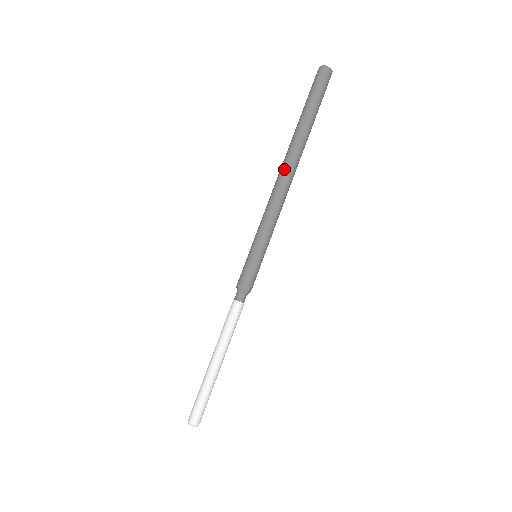
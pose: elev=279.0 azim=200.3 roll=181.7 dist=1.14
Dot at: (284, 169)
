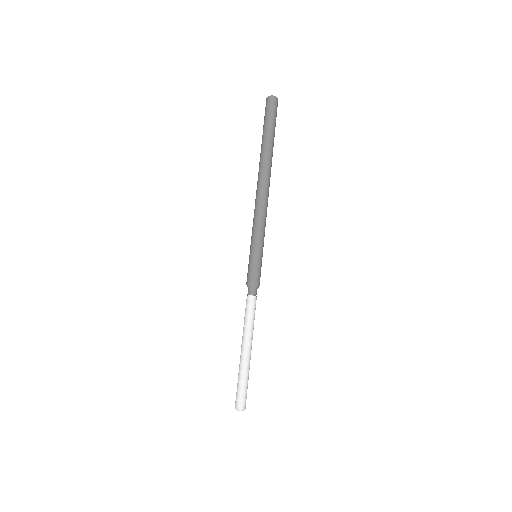
Dot at: (263, 181)
